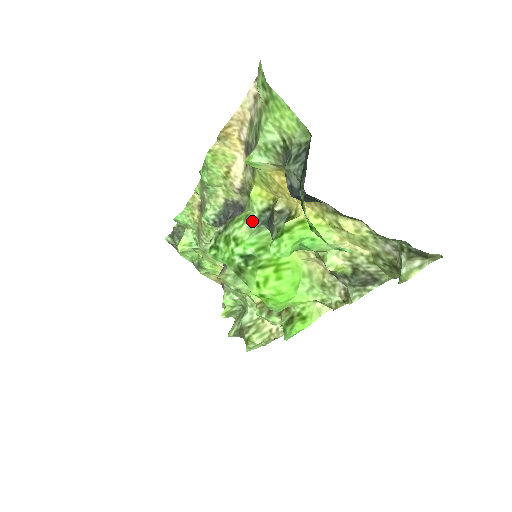
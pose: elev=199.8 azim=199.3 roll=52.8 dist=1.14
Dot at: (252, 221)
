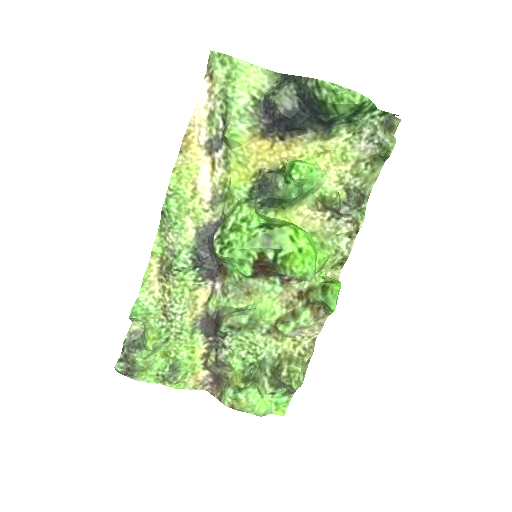
Dot at: (247, 201)
